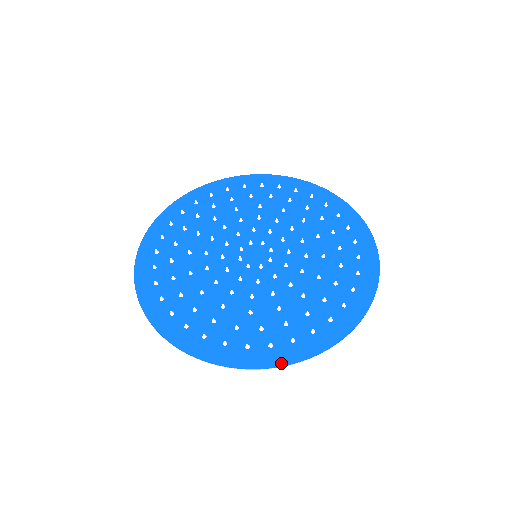
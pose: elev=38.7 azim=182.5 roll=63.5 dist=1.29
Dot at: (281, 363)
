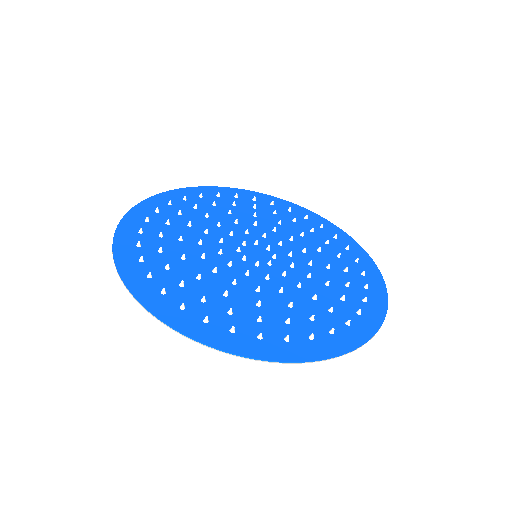
Dot at: (236, 351)
